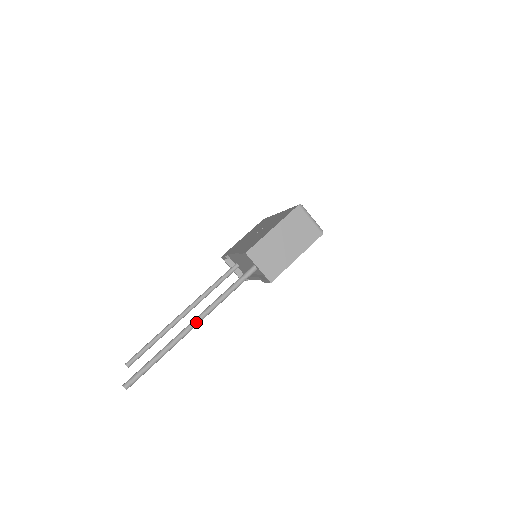
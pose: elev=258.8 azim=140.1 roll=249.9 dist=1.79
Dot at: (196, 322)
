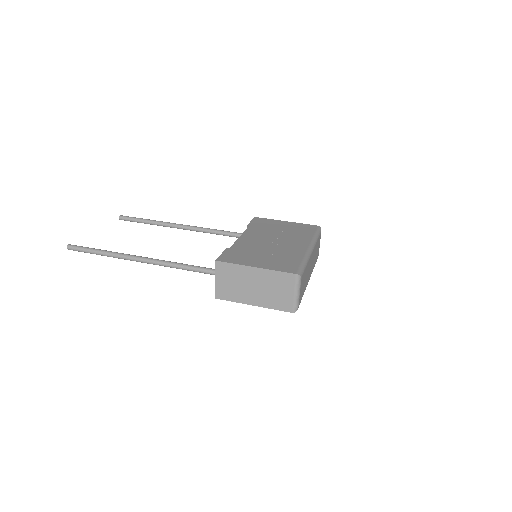
Dot at: (144, 261)
